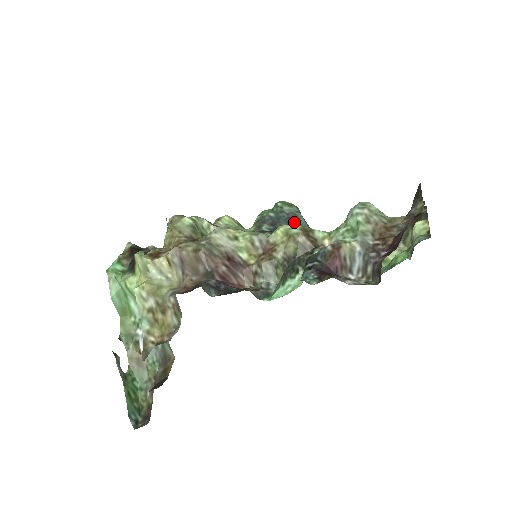
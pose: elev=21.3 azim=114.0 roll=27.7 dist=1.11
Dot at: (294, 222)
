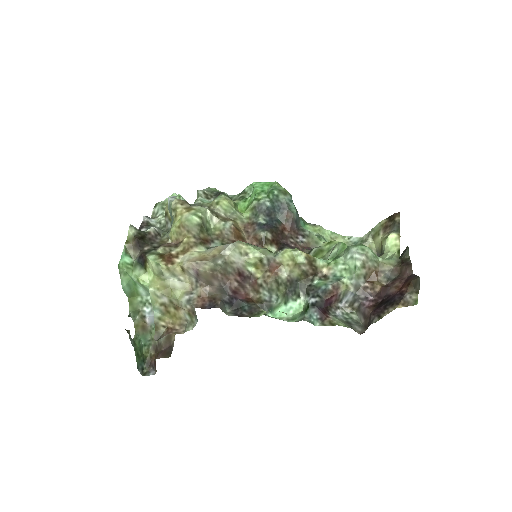
Dot at: (288, 215)
